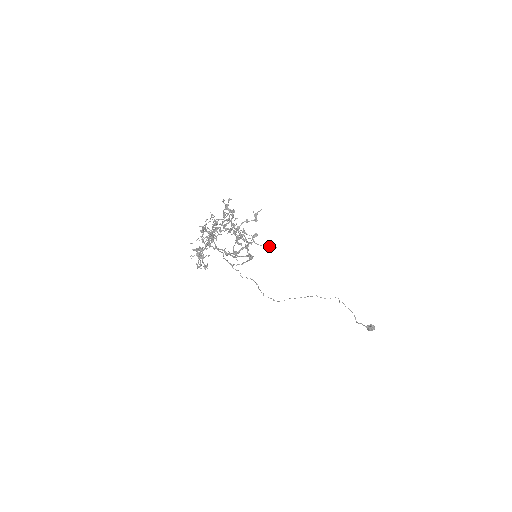
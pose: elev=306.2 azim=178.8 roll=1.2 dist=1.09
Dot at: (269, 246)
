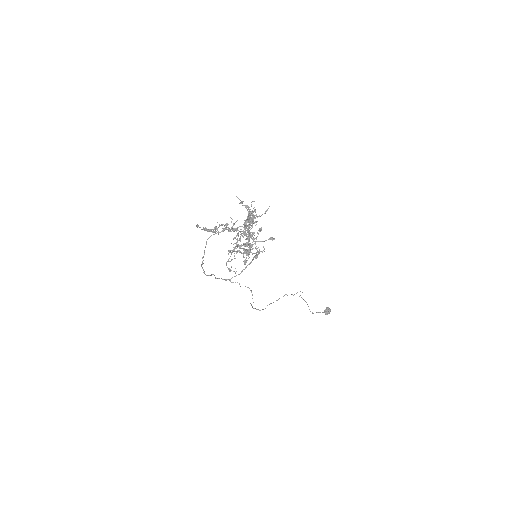
Dot at: (268, 239)
